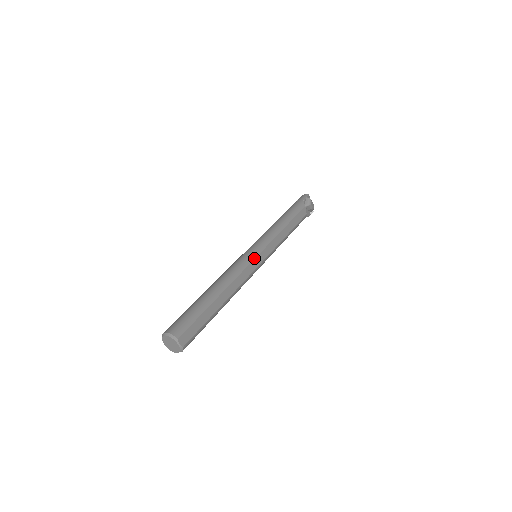
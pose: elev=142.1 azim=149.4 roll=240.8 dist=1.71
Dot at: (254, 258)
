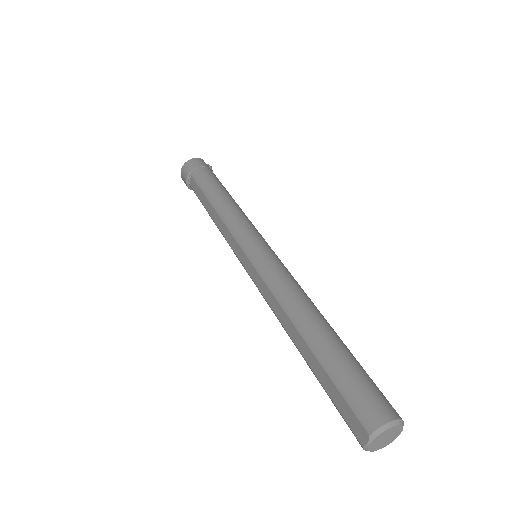
Dot at: occluded
